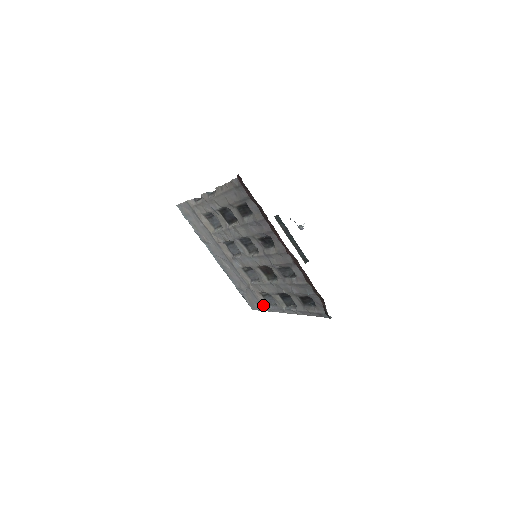
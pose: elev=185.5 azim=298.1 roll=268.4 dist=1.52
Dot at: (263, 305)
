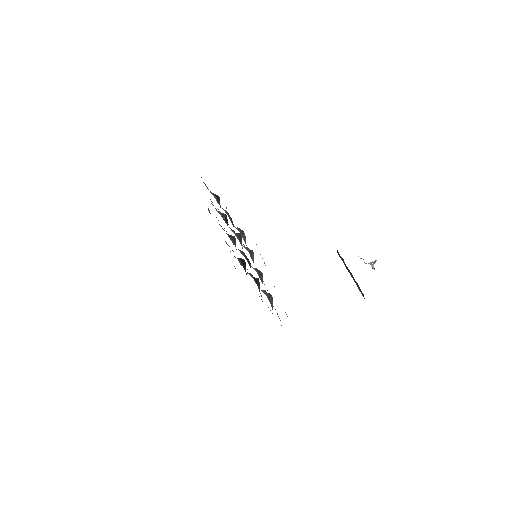
Dot at: occluded
